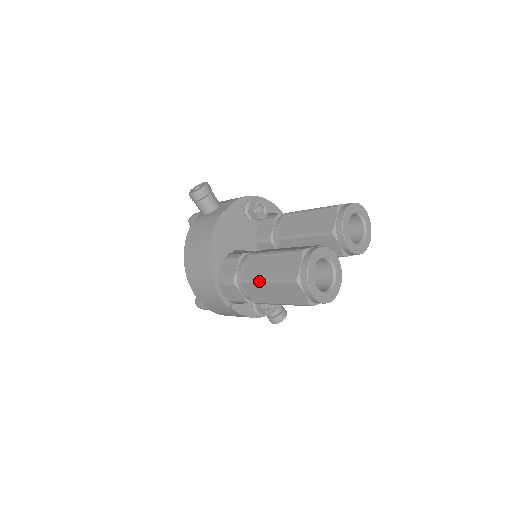
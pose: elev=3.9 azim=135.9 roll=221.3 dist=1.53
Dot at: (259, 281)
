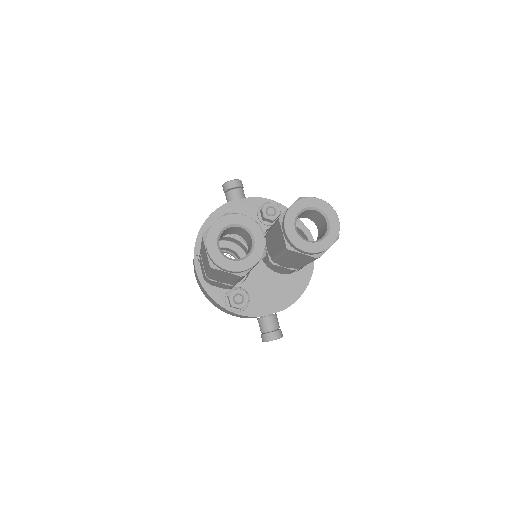
Dot at: occluded
